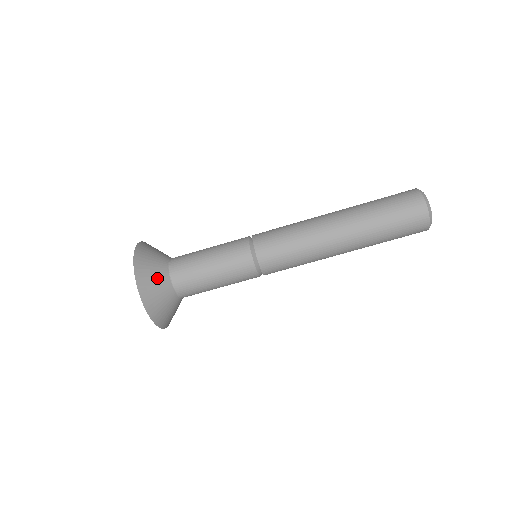
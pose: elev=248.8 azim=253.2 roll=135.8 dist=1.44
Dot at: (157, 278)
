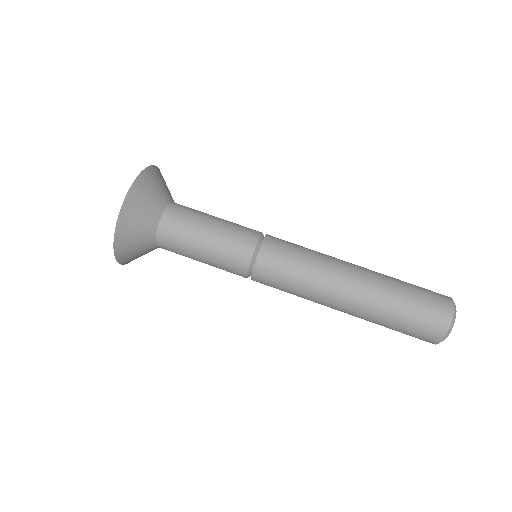
Dot at: (163, 188)
